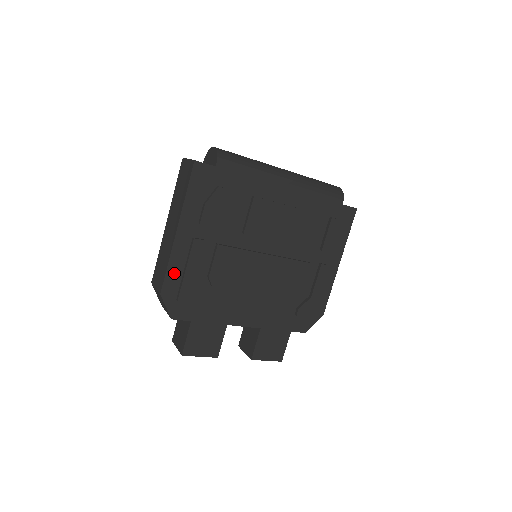
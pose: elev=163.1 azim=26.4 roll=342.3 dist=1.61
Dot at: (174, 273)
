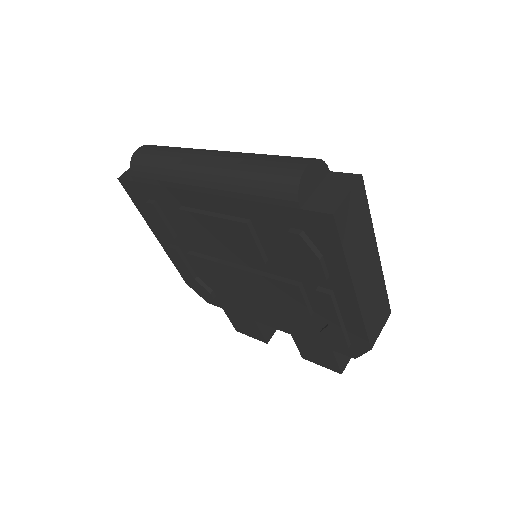
Dot at: occluded
